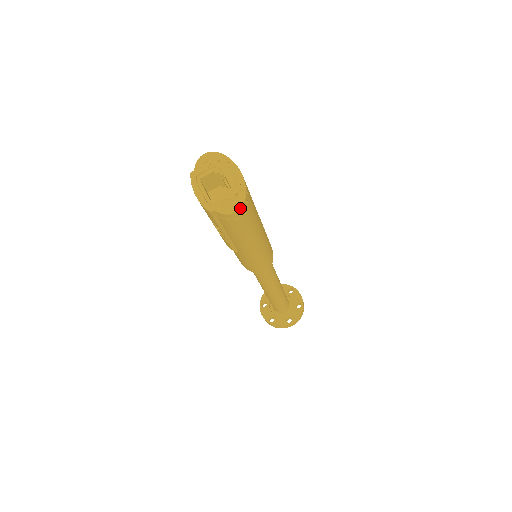
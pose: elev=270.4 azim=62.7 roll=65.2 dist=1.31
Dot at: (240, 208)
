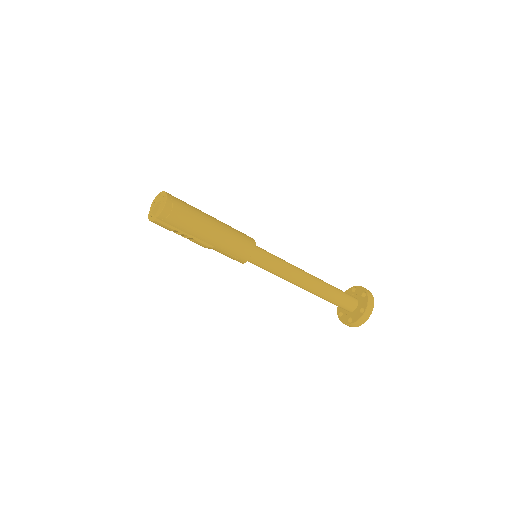
Dot at: (165, 205)
